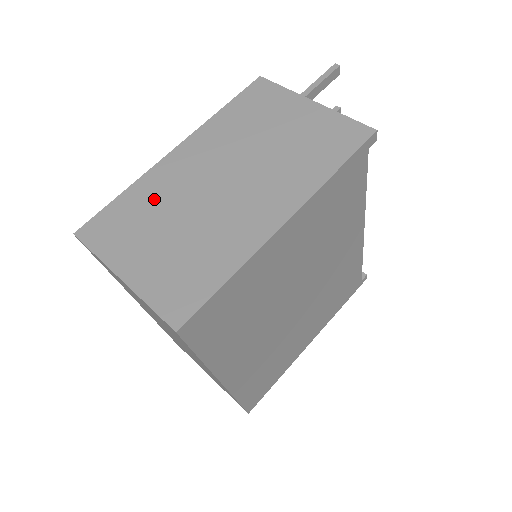
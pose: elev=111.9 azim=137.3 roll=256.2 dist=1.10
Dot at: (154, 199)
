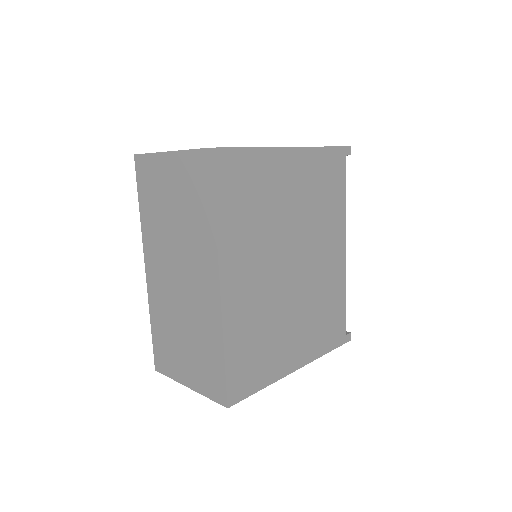
Dot at: occluded
